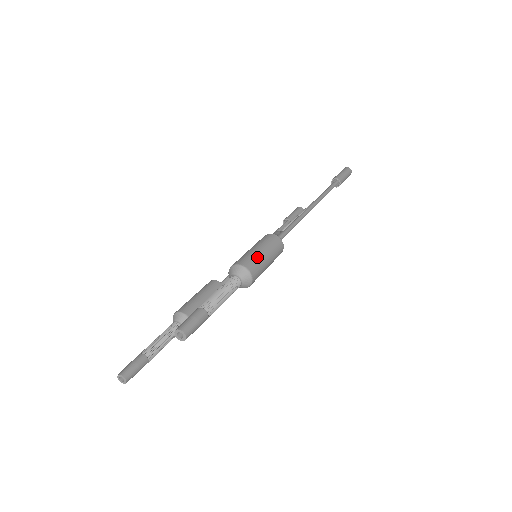
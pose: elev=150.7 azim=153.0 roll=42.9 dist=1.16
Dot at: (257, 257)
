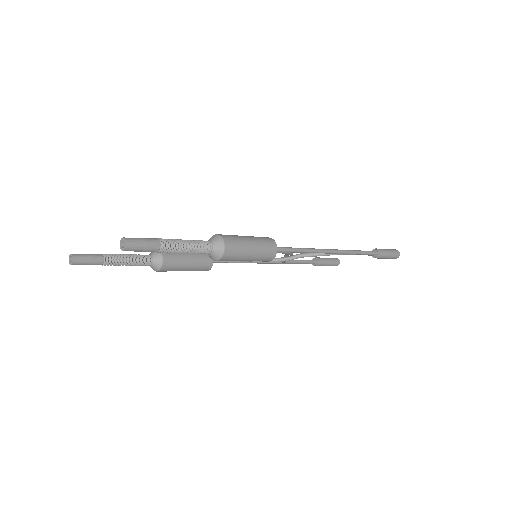
Dot at: (242, 243)
